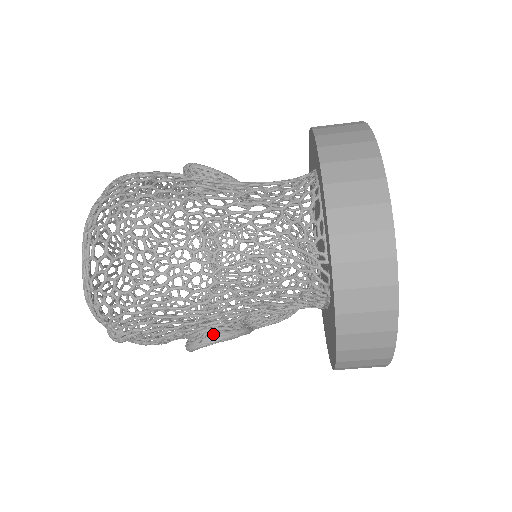
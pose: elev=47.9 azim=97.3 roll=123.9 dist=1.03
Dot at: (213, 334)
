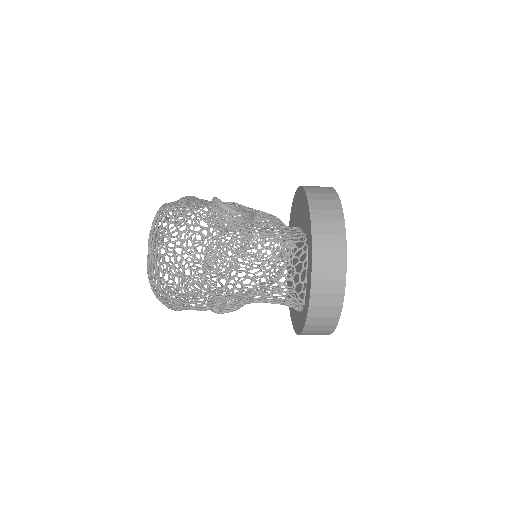
Dot at: occluded
